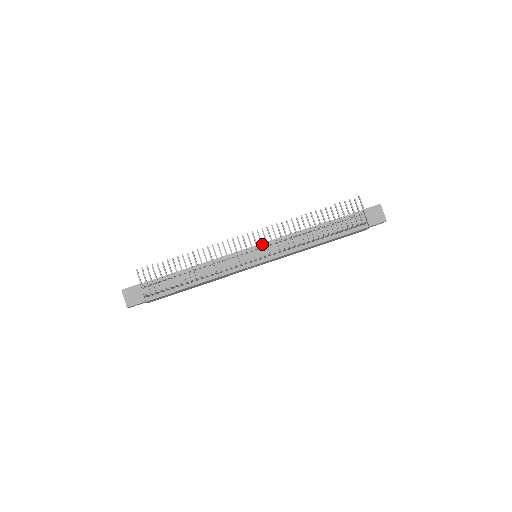
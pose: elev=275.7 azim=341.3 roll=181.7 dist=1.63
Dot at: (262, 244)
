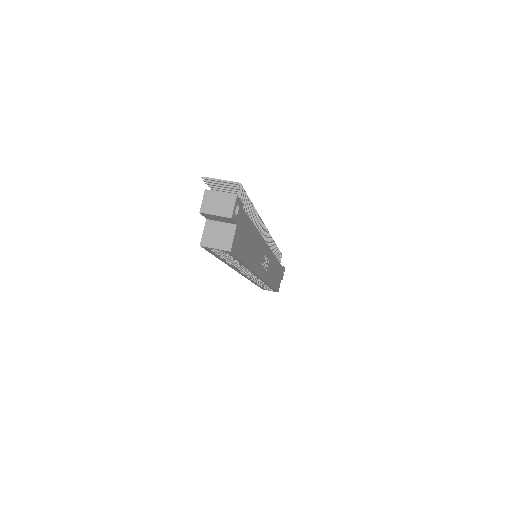
Dot at: occluded
